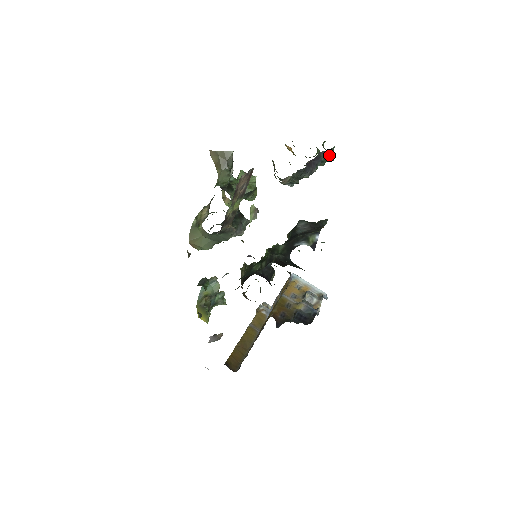
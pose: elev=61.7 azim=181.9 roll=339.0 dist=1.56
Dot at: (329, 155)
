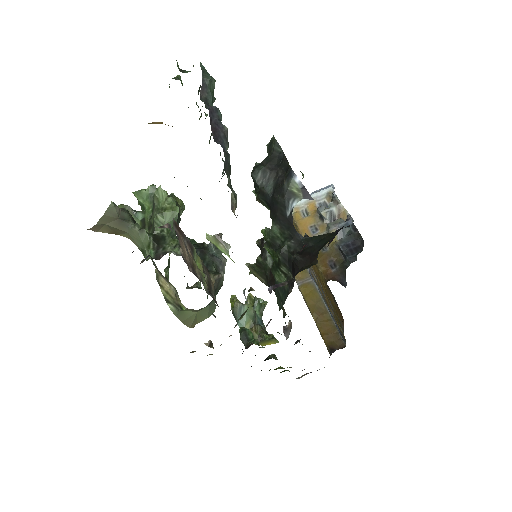
Dot at: (209, 83)
